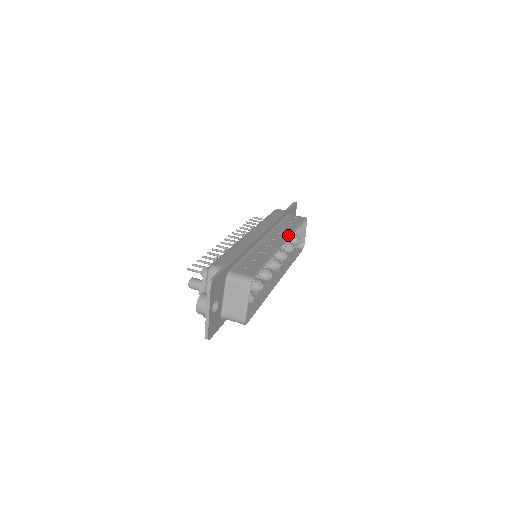
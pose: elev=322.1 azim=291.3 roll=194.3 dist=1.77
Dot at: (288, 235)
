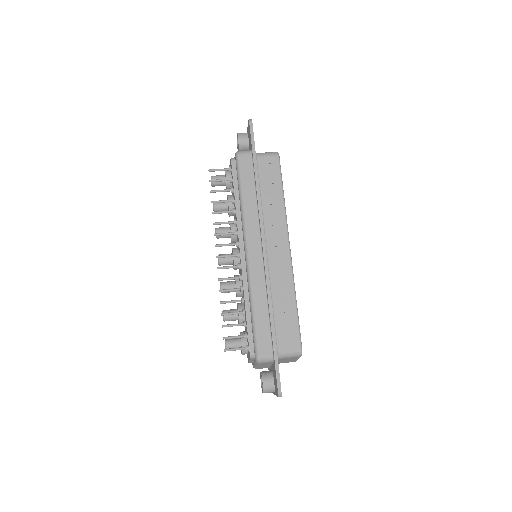
Dot at: (285, 226)
